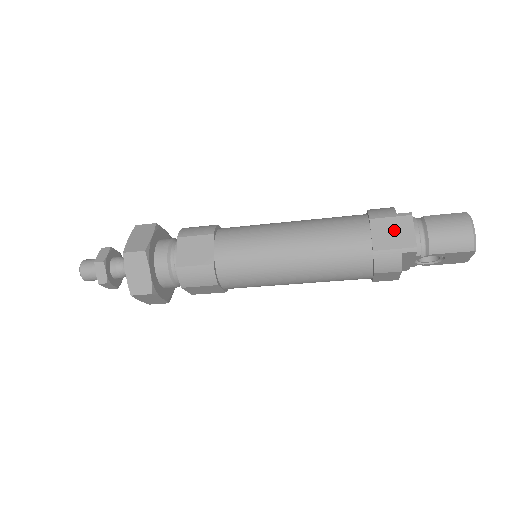
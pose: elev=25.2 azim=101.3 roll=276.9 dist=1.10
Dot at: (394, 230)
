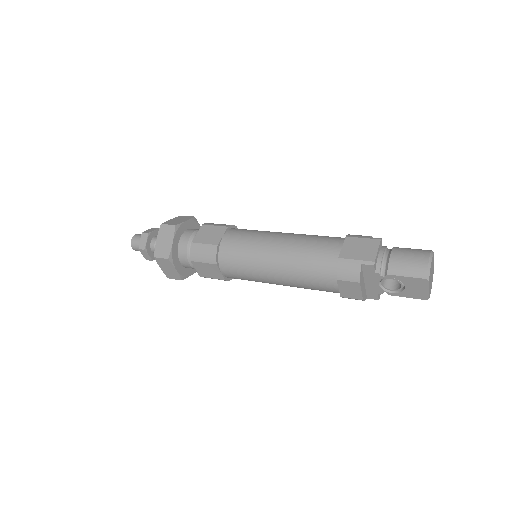
Dot at: (361, 247)
